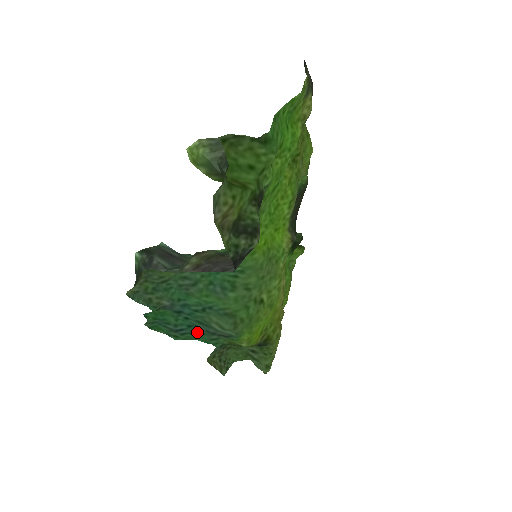
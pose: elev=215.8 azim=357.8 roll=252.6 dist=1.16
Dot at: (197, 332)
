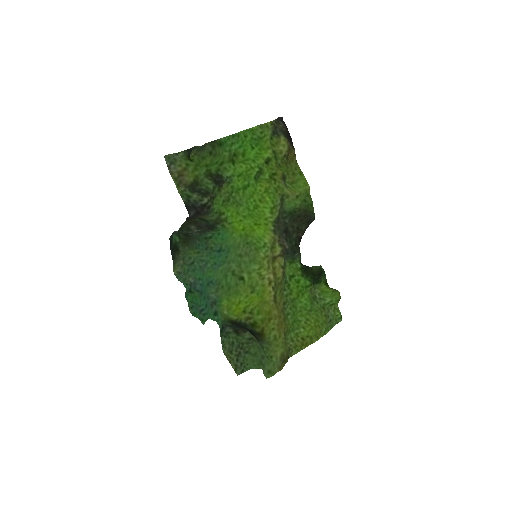
Dot at: (209, 311)
